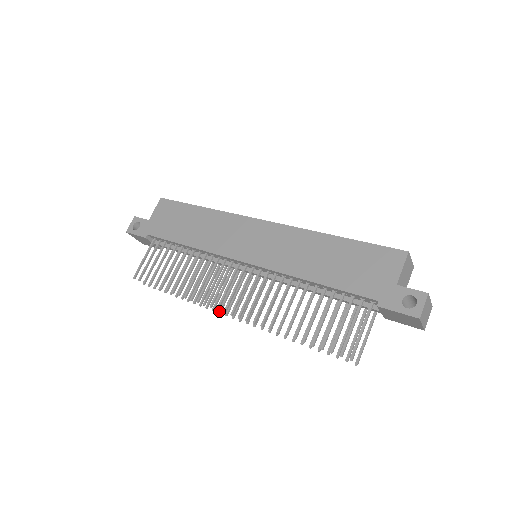
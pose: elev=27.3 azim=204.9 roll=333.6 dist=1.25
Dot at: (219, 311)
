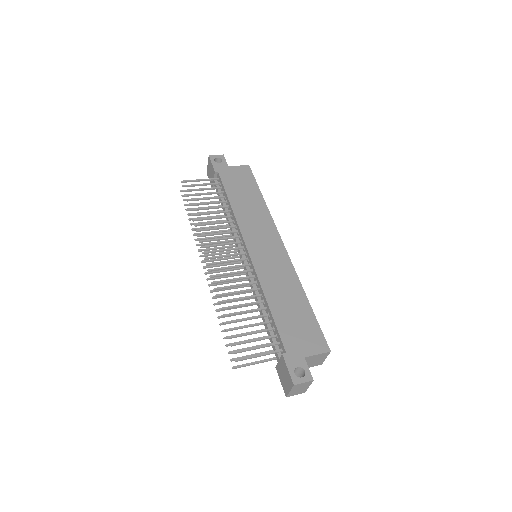
Dot at: (201, 255)
